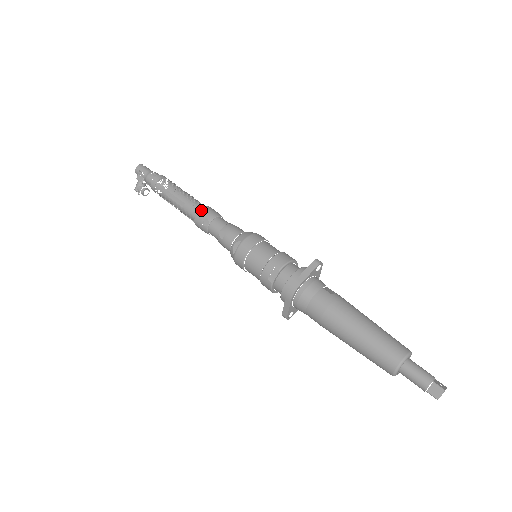
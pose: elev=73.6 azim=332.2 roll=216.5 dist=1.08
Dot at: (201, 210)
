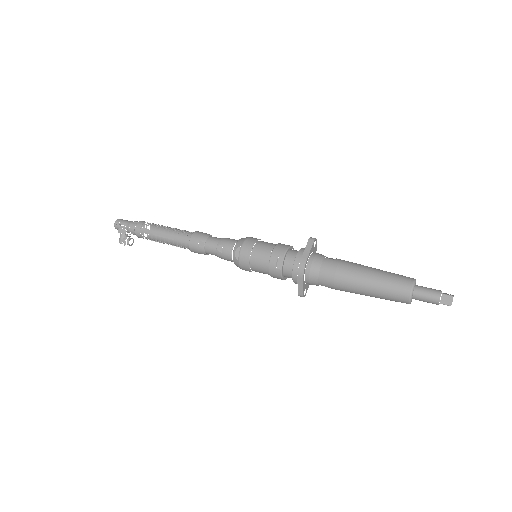
Dot at: (192, 236)
